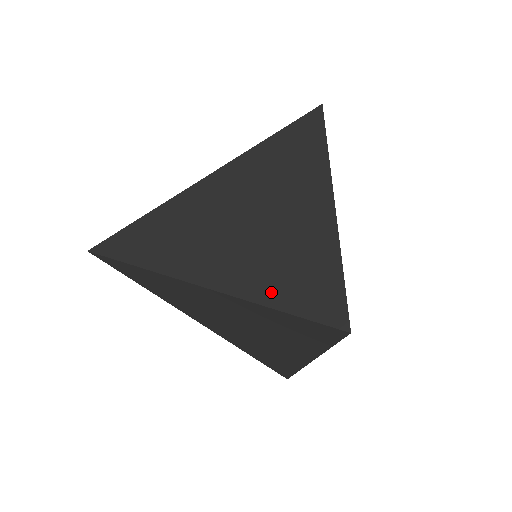
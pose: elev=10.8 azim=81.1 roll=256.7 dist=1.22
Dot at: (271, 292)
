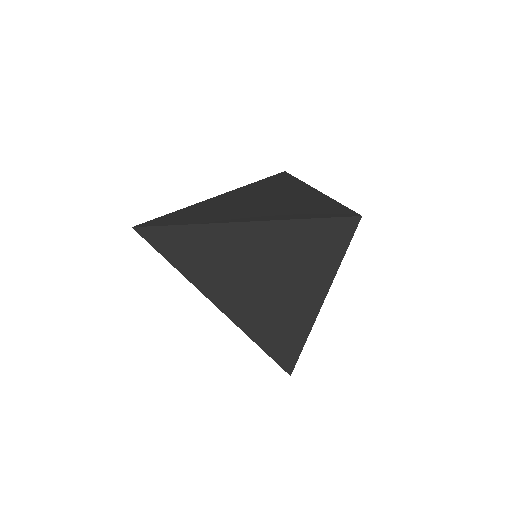
Dot at: (299, 215)
